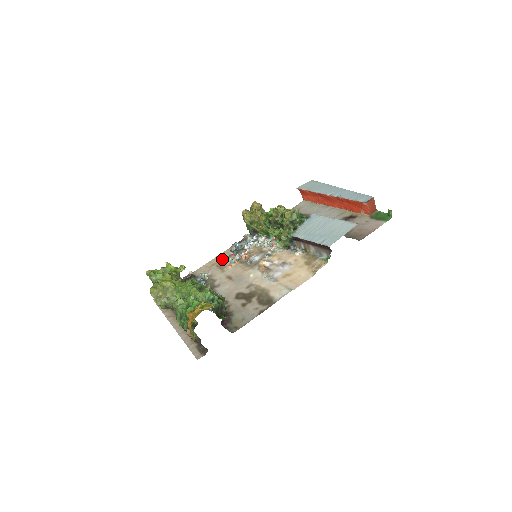
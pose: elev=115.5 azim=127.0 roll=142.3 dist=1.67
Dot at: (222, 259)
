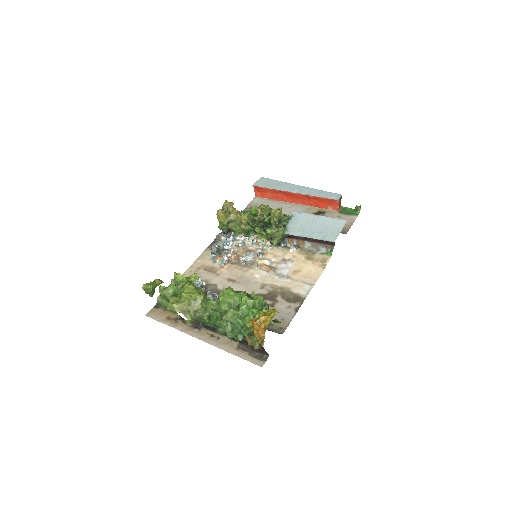
Dot at: (206, 262)
